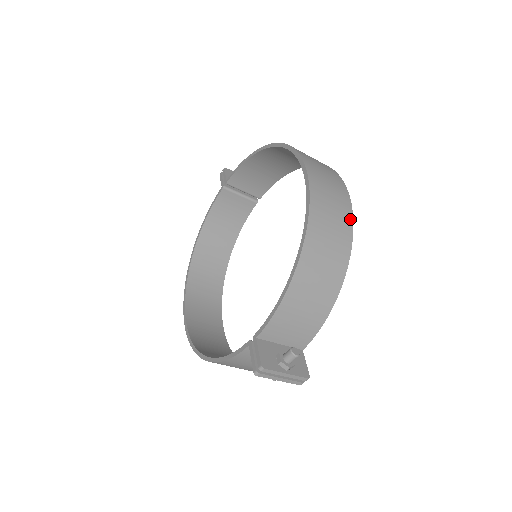
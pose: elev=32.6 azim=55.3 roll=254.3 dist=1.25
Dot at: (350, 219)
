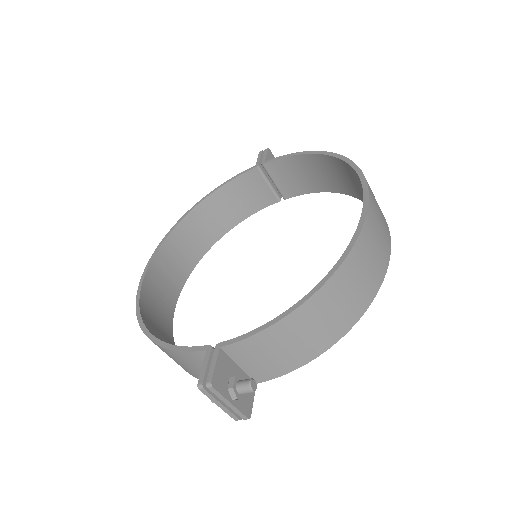
Dot at: (381, 278)
